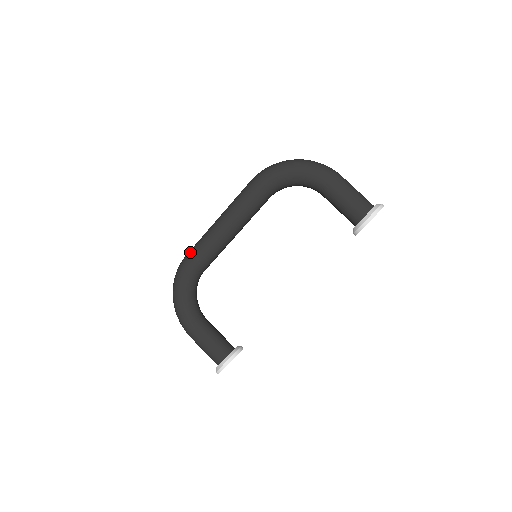
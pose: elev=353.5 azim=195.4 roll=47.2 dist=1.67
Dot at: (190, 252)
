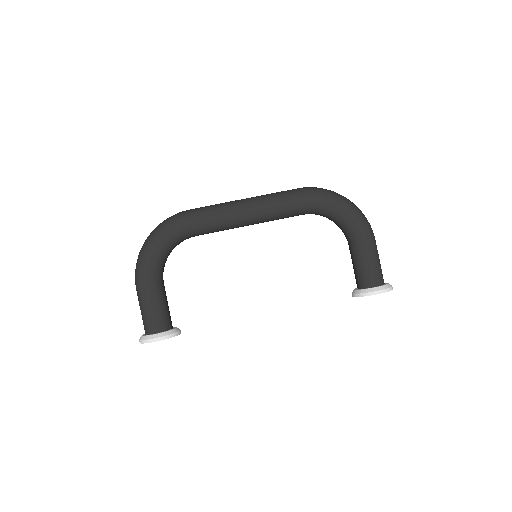
Dot at: (198, 210)
